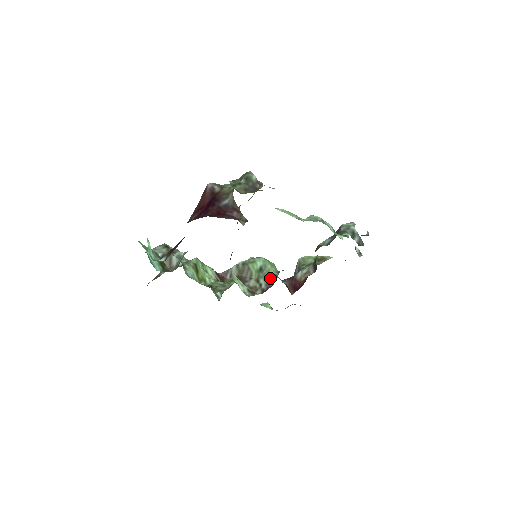
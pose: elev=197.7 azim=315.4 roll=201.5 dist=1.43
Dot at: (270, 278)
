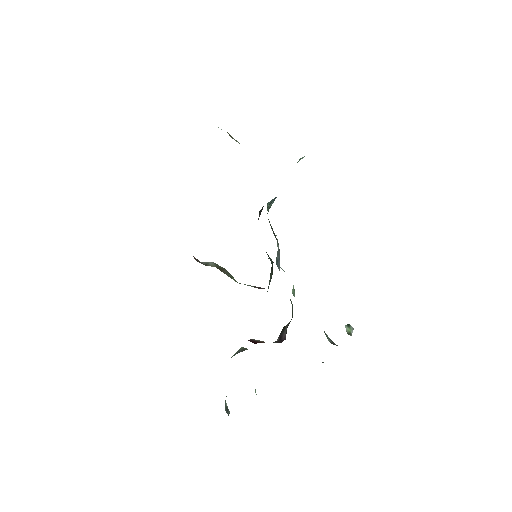
Dot at: occluded
